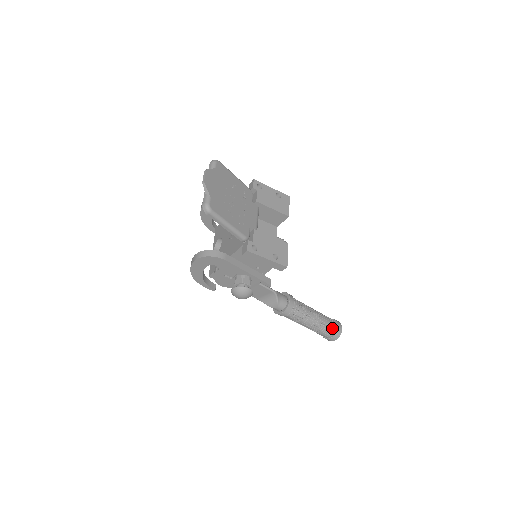
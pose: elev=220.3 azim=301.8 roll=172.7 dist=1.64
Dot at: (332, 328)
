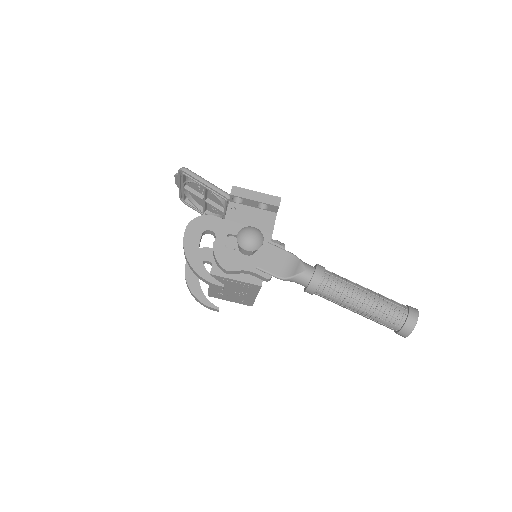
Dot at: (399, 303)
